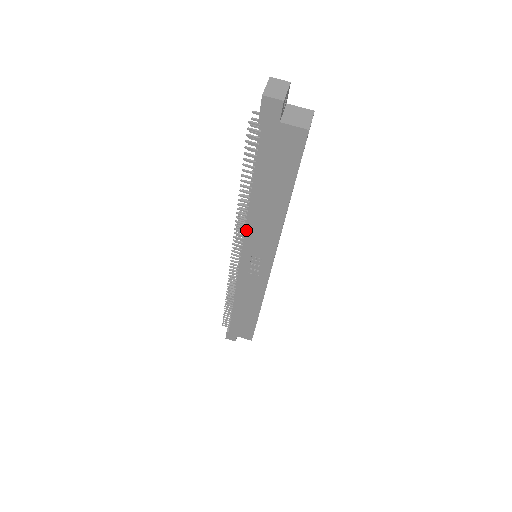
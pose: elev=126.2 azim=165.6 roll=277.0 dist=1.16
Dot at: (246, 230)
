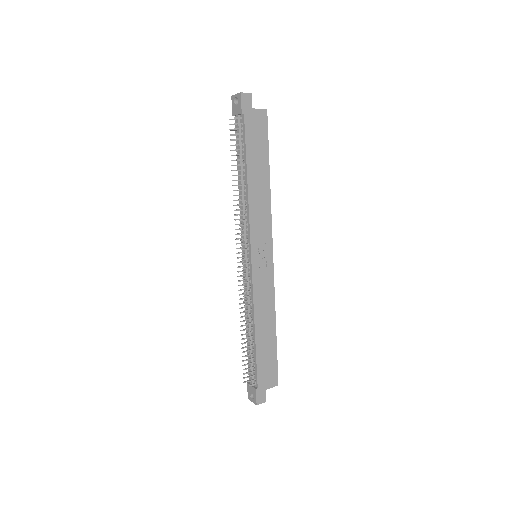
Dot at: (250, 217)
